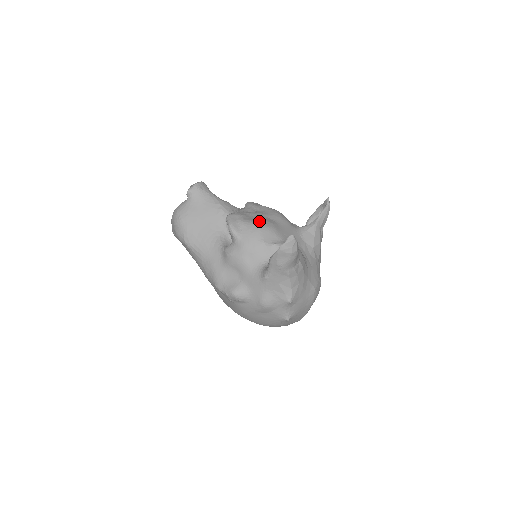
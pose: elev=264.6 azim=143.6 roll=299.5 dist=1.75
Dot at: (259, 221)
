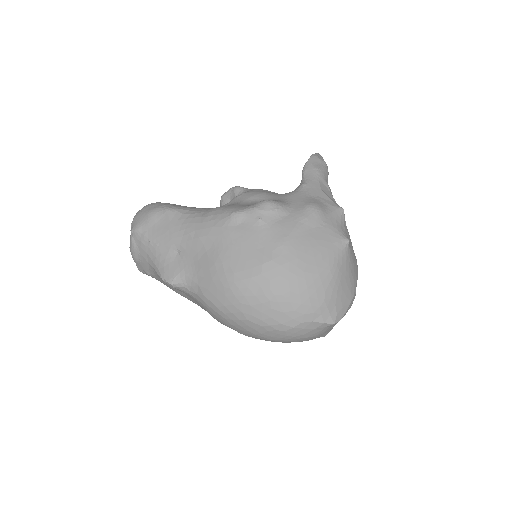
Dot at: occluded
